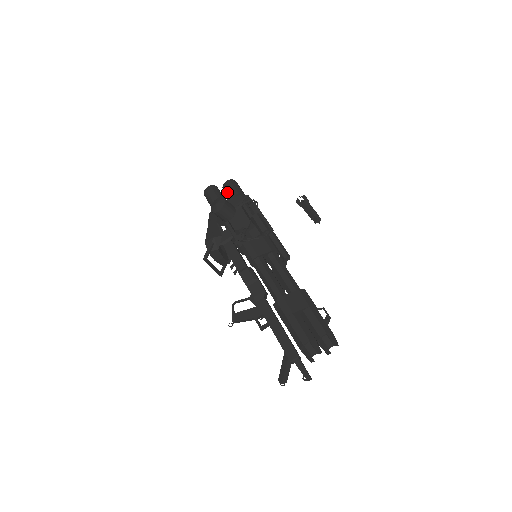
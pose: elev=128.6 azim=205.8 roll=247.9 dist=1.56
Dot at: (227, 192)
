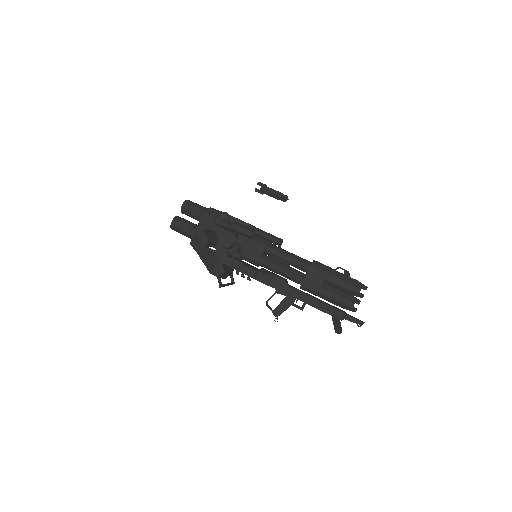
Dot at: (189, 215)
